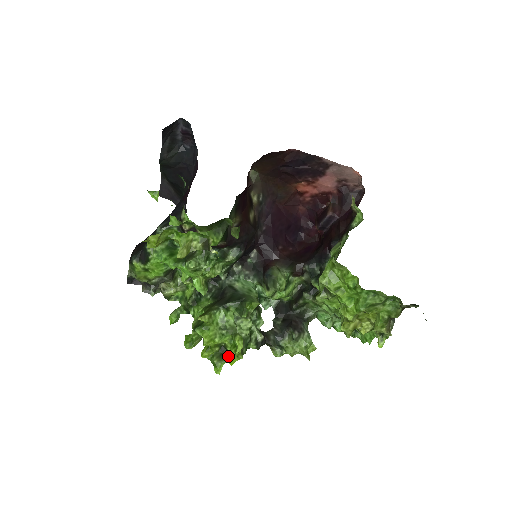
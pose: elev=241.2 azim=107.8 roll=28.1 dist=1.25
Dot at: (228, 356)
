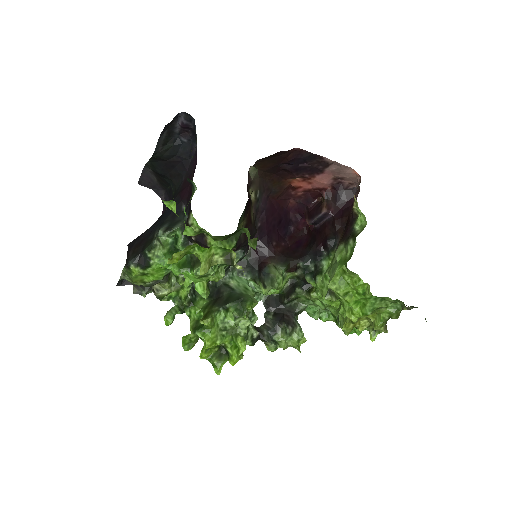
Dot at: (228, 356)
